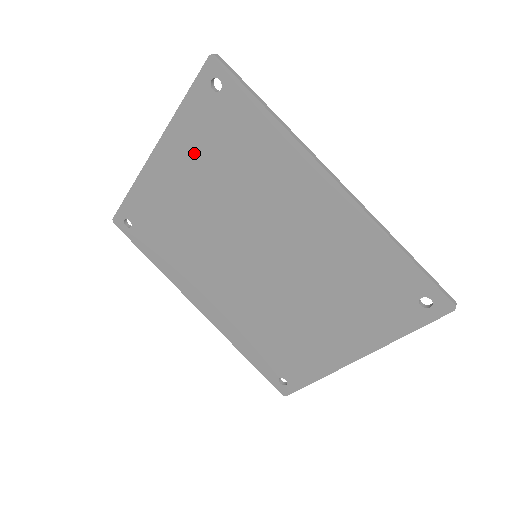
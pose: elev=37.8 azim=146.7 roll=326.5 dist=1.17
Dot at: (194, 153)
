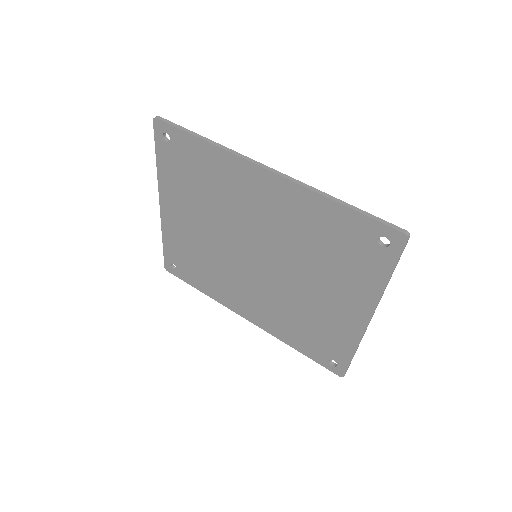
Dot at: (180, 193)
